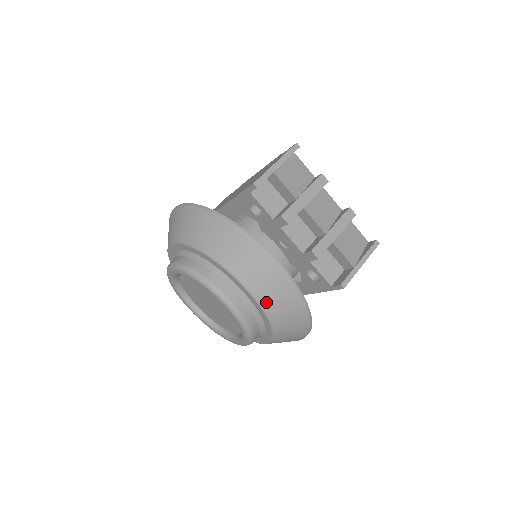
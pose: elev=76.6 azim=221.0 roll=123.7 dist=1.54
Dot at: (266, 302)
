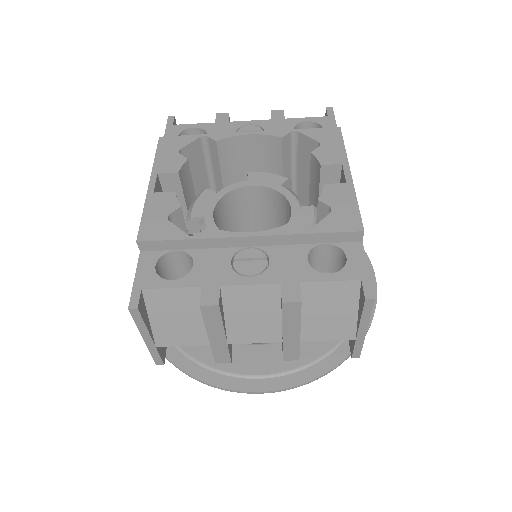
Dot at: occluded
